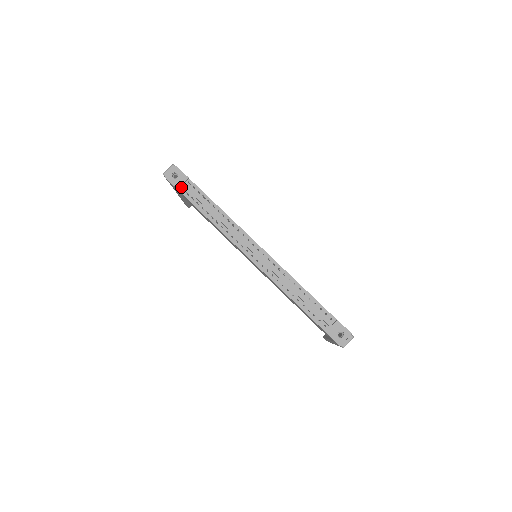
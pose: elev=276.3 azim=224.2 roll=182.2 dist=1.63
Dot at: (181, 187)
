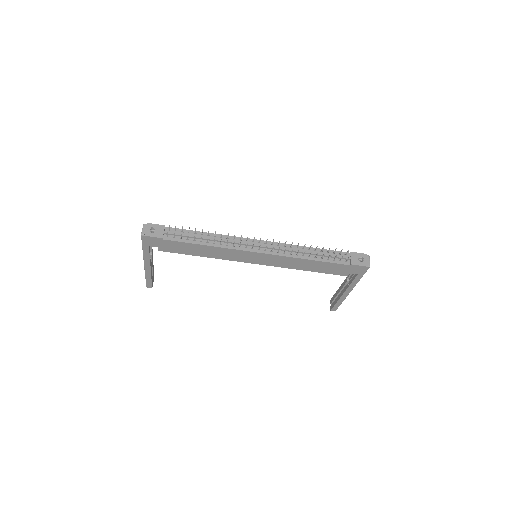
Dot at: (164, 236)
